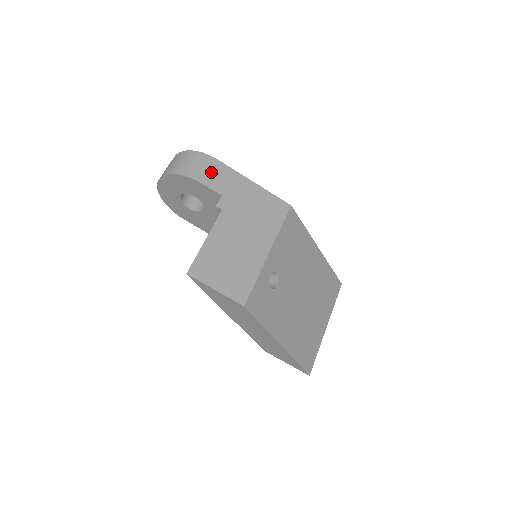
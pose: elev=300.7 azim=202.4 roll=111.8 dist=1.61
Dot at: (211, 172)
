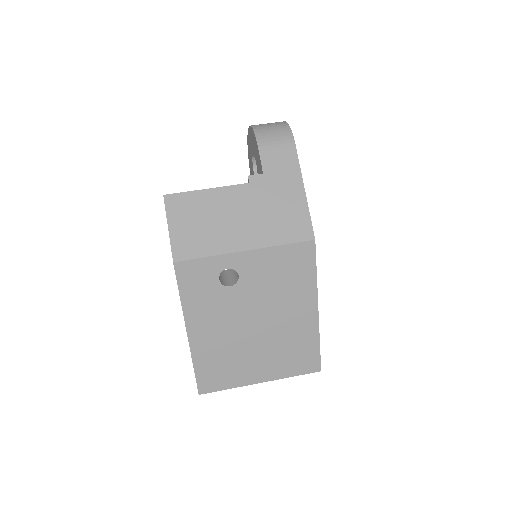
Dot at: (278, 149)
